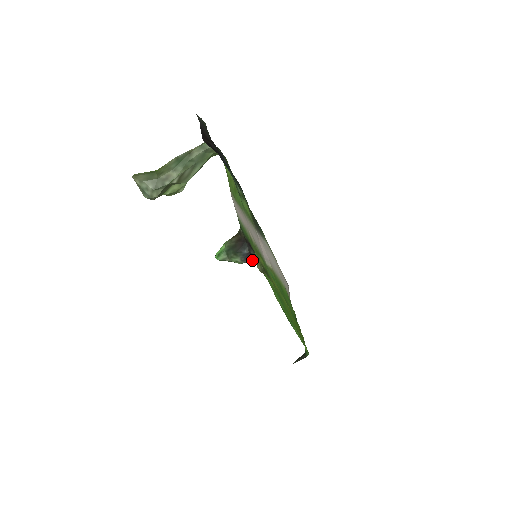
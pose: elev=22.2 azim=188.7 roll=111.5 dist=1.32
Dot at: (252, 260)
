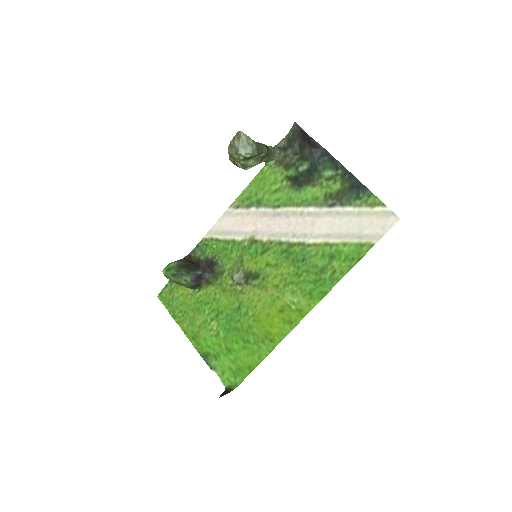
Dot at: (199, 283)
